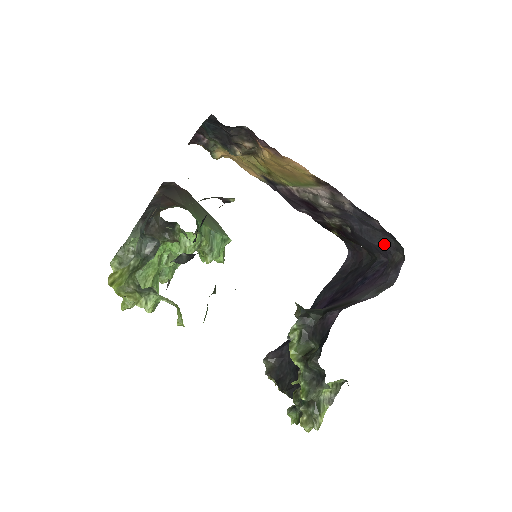
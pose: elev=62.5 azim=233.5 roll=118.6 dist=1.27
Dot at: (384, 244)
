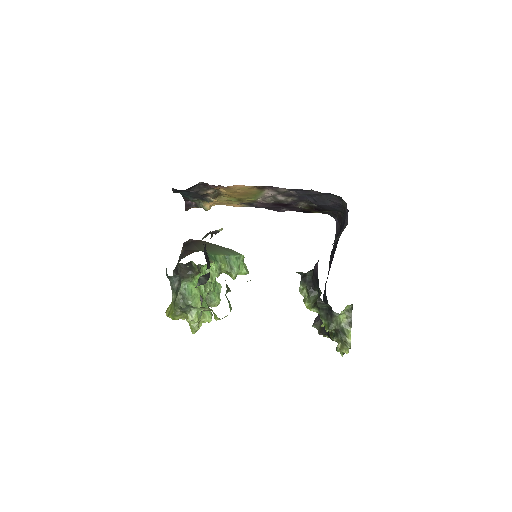
Dot at: (333, 201)
